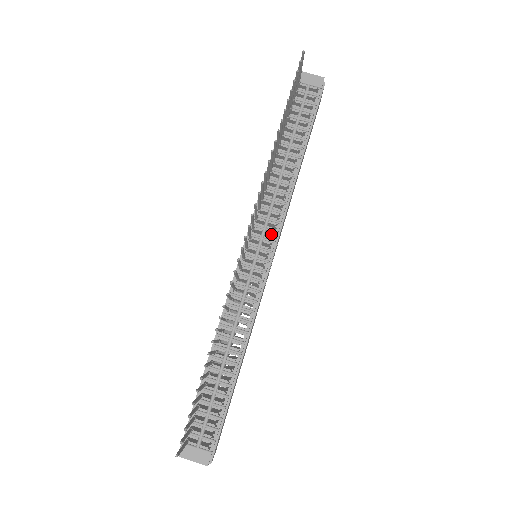
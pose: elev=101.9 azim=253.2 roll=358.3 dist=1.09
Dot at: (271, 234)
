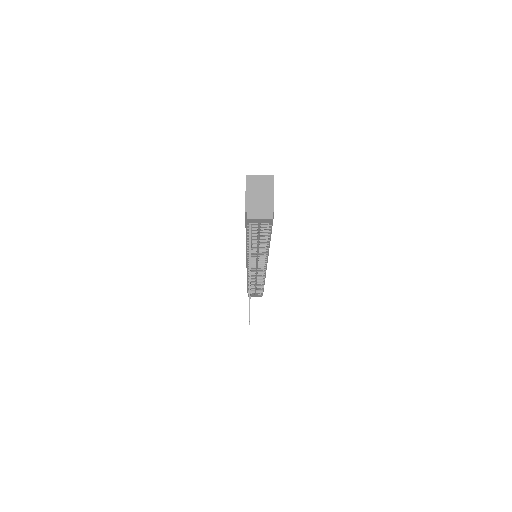
Dot at: (262, 263)
